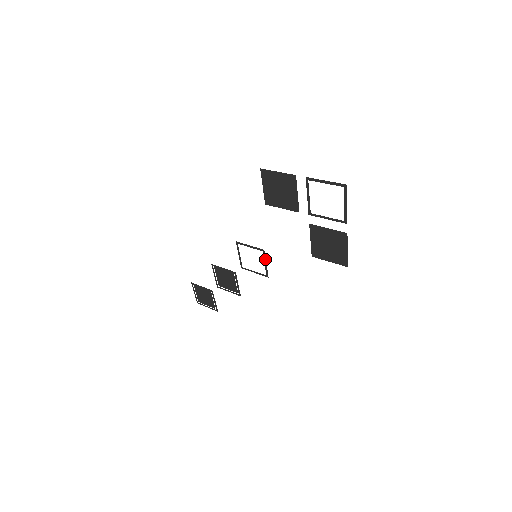
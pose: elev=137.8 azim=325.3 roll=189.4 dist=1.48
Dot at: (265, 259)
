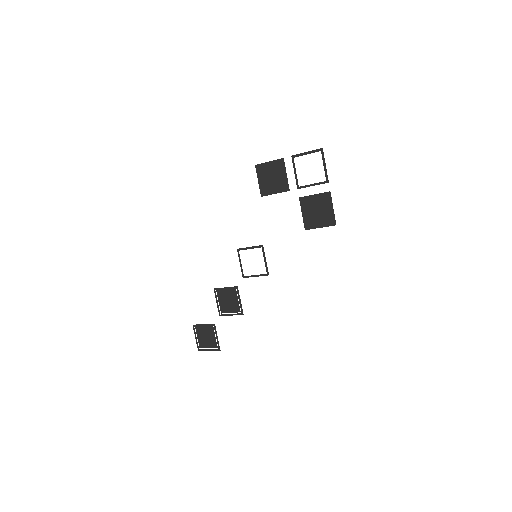
Dot at: (264, 255)
